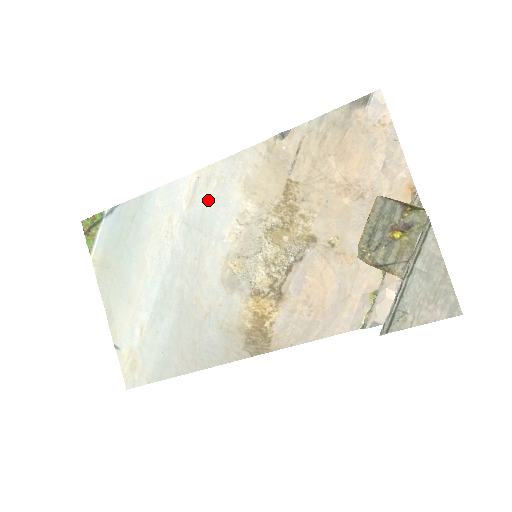
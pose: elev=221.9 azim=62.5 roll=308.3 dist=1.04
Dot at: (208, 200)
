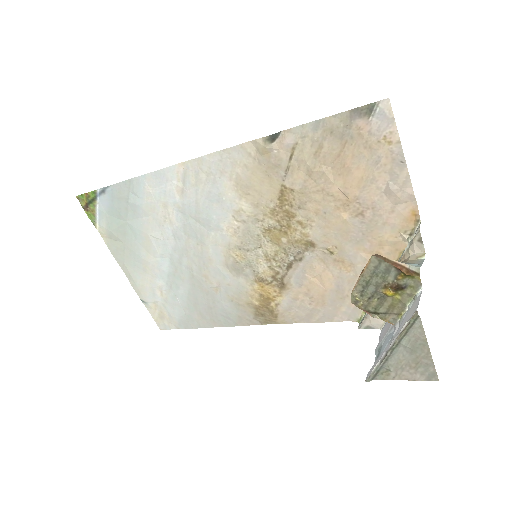
Dot at: (200, 194)
